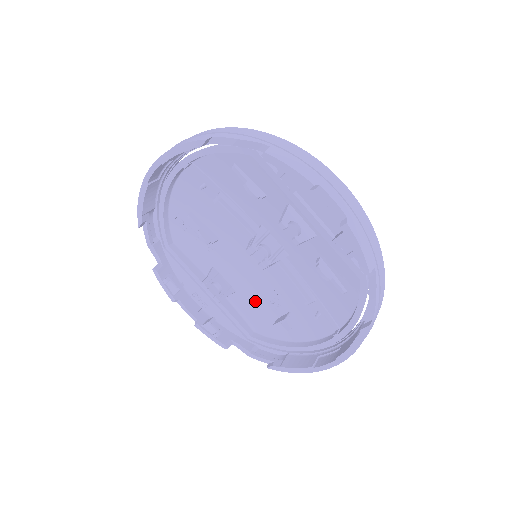
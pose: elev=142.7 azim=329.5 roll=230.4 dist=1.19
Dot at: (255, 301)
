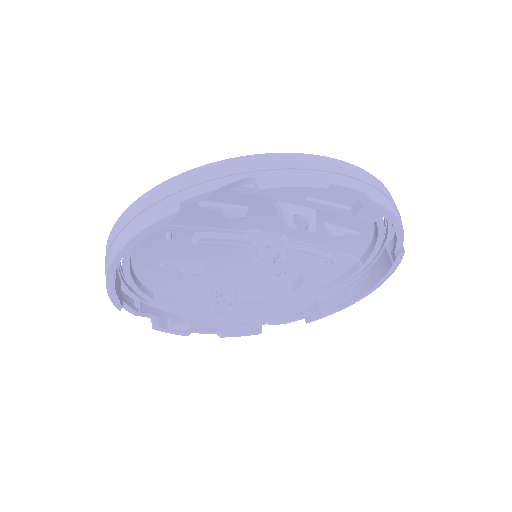
Dot at: (263, 283)
